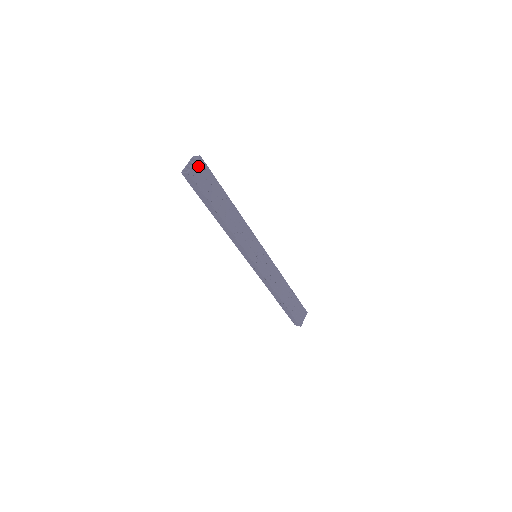
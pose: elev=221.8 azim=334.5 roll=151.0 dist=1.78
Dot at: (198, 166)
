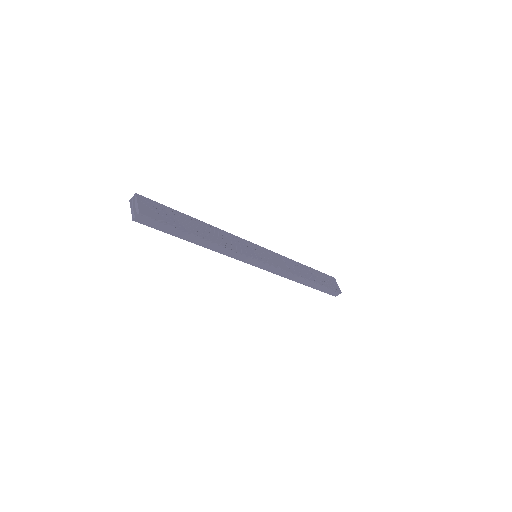
Dot at: (142, 203)
